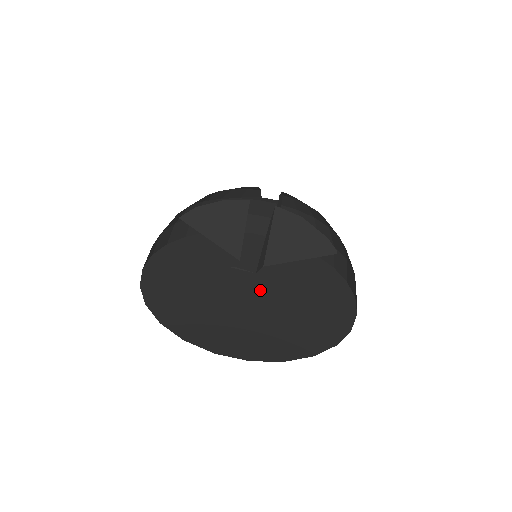
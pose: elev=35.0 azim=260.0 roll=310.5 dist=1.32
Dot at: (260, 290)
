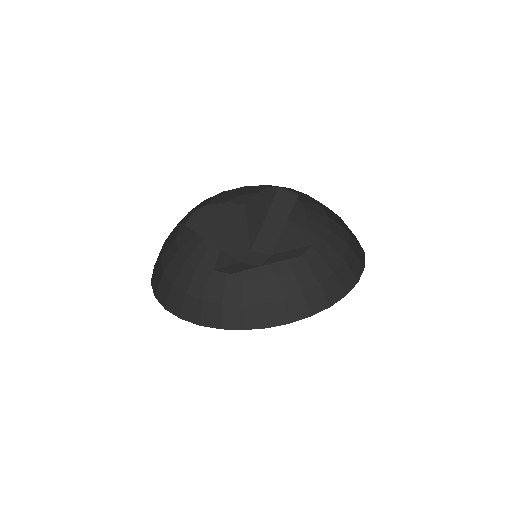
Dot at: occluded
